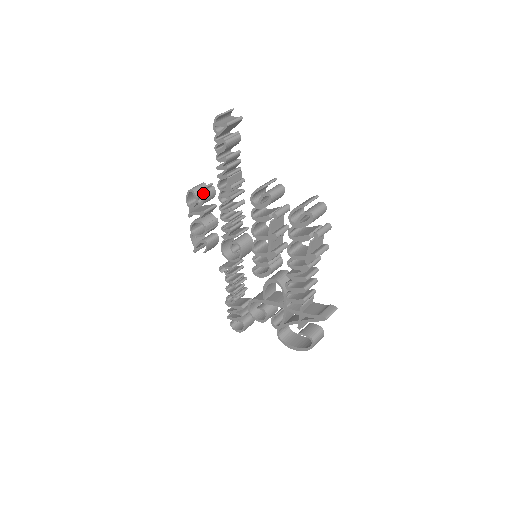
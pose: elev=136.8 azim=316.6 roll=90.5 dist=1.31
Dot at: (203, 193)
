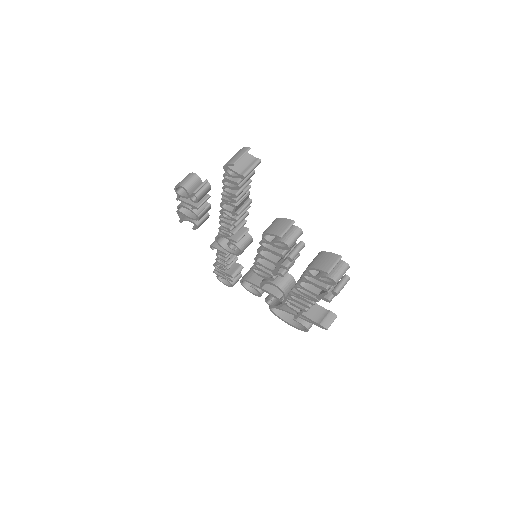
Dot at: (198, 195)
